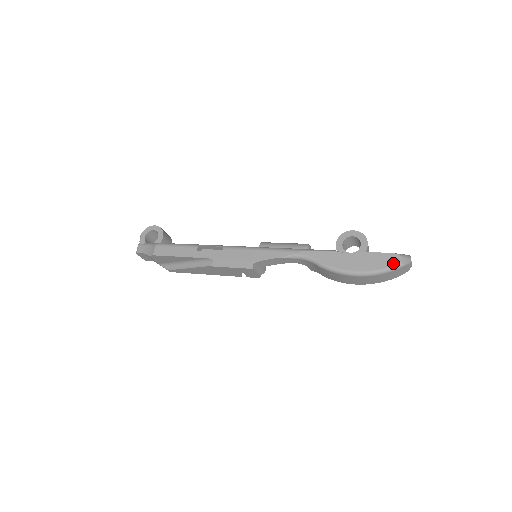
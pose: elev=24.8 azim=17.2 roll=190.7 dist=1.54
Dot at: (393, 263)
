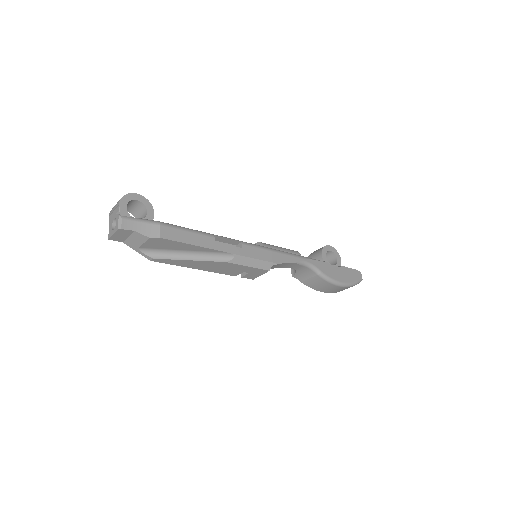
Dot at: (359, 278)
